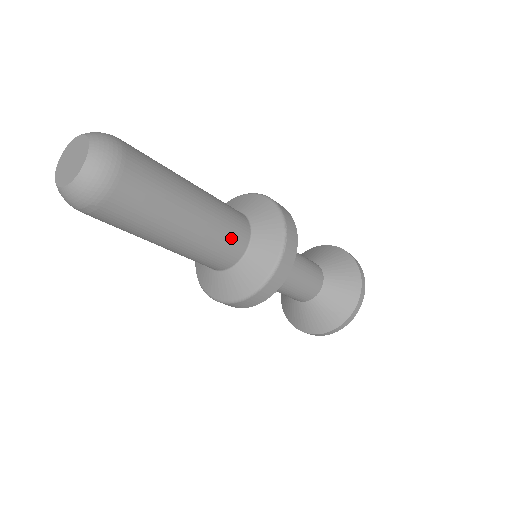
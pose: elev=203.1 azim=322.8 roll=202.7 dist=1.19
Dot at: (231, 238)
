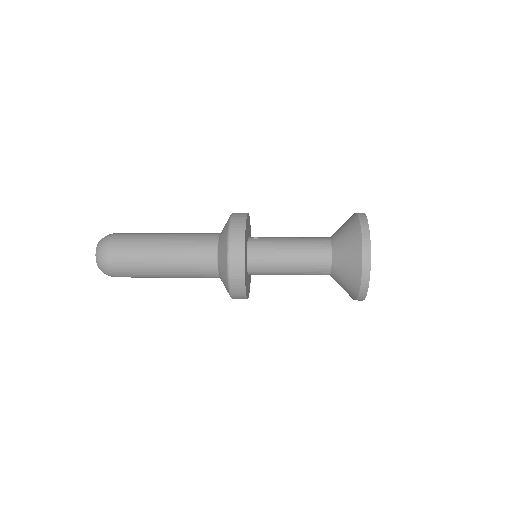
Dot at: (202, 277)
